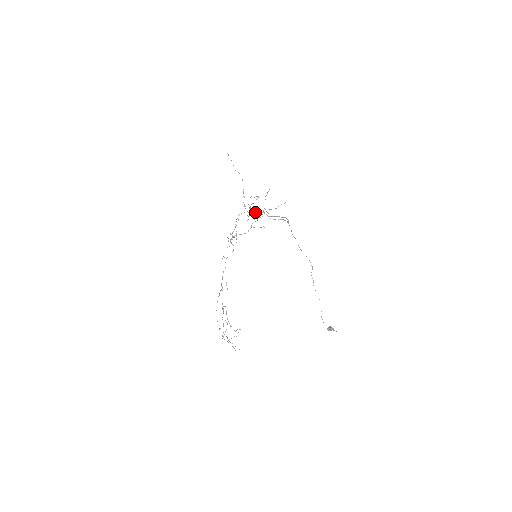
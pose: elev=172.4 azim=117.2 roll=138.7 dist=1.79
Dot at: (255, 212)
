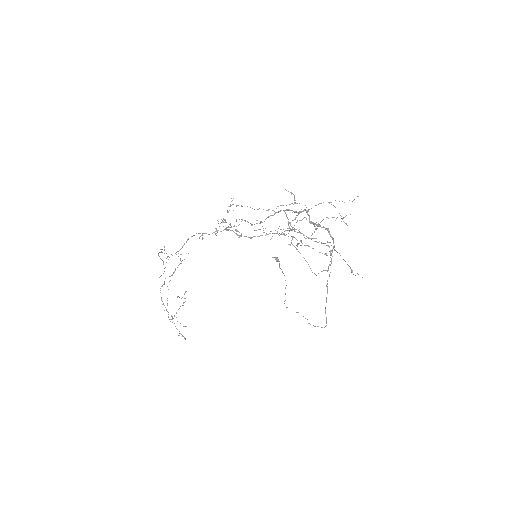
Dot at: occluded
